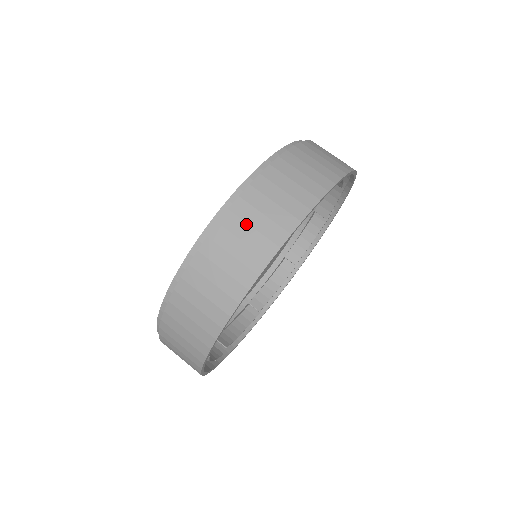
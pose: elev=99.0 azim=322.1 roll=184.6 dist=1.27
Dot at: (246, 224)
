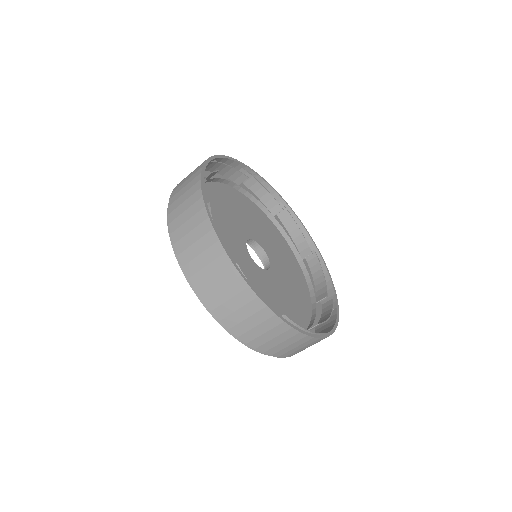
Dot at: occluded
